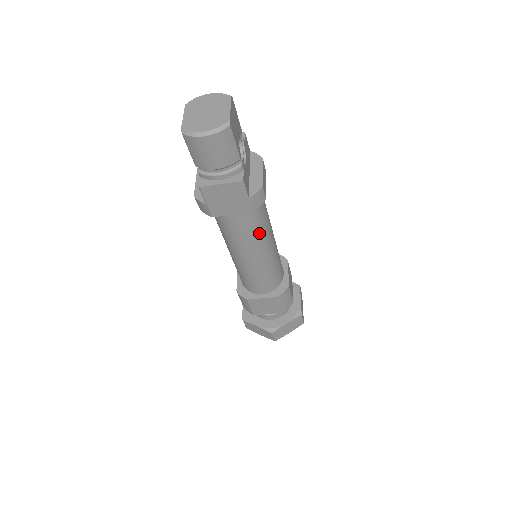
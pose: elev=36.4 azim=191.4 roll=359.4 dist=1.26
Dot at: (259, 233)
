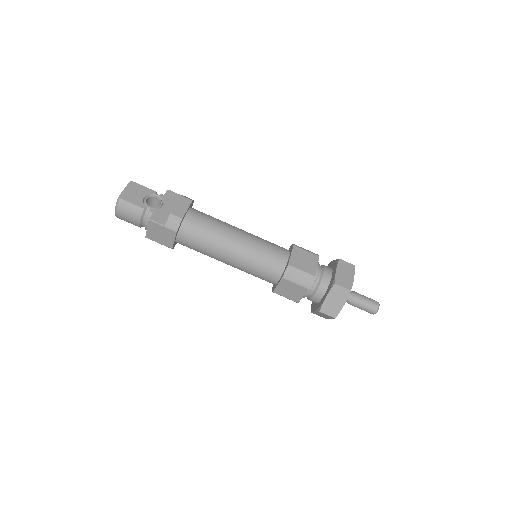
Dot at: (212, 240)
